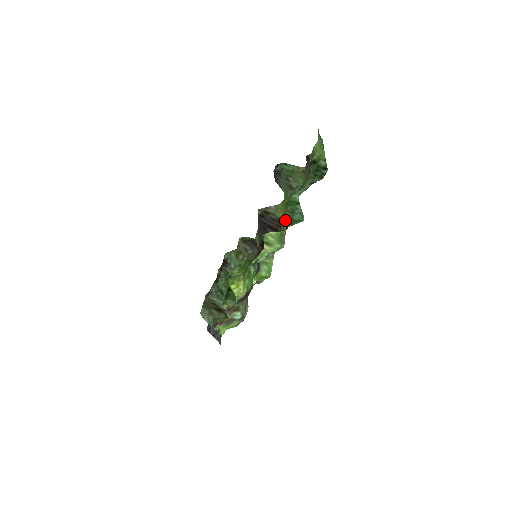
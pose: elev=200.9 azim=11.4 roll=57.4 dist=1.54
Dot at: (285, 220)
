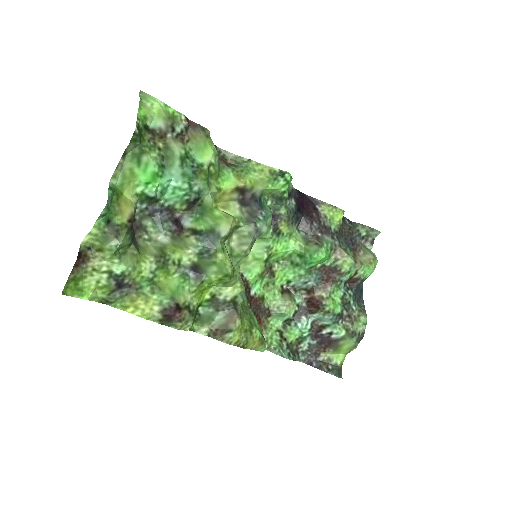
Dot at: (118, 213)
